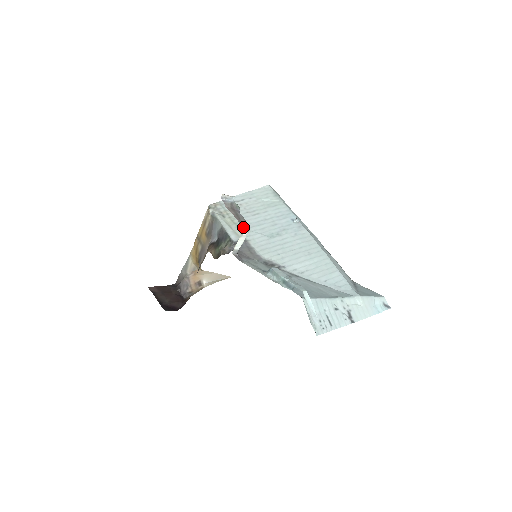
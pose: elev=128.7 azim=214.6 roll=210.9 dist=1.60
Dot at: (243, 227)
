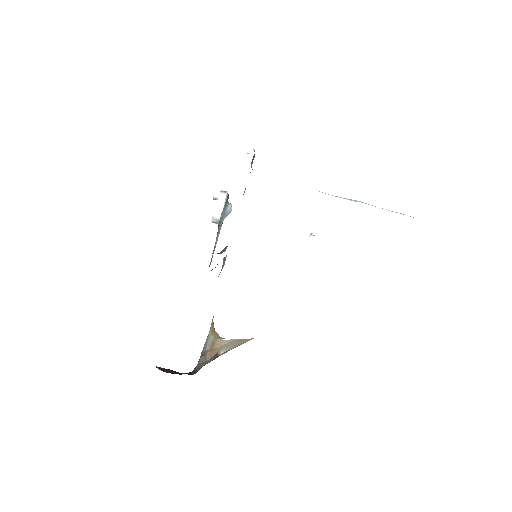
Dot at: occluded
